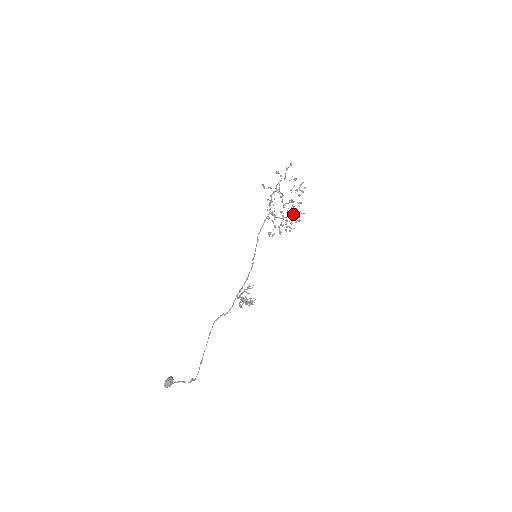
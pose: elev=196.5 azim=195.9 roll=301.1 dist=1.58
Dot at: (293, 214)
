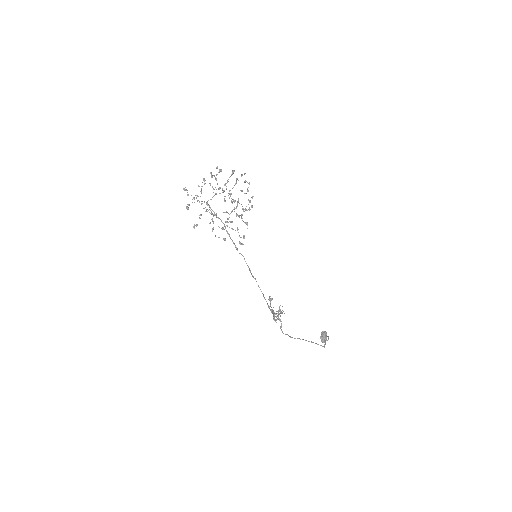
Dot at: occluded
